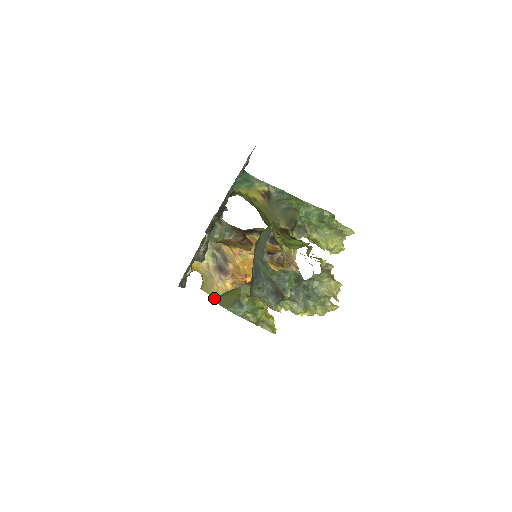
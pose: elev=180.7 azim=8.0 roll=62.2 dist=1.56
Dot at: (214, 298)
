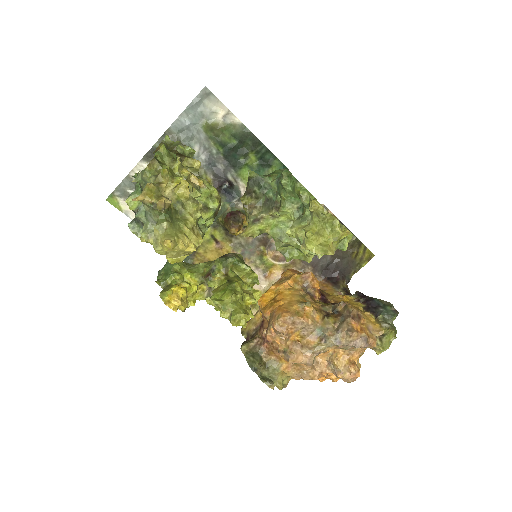
Dot at: occluded
